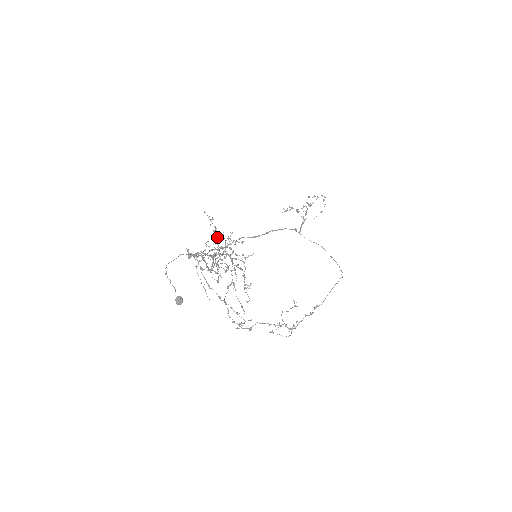
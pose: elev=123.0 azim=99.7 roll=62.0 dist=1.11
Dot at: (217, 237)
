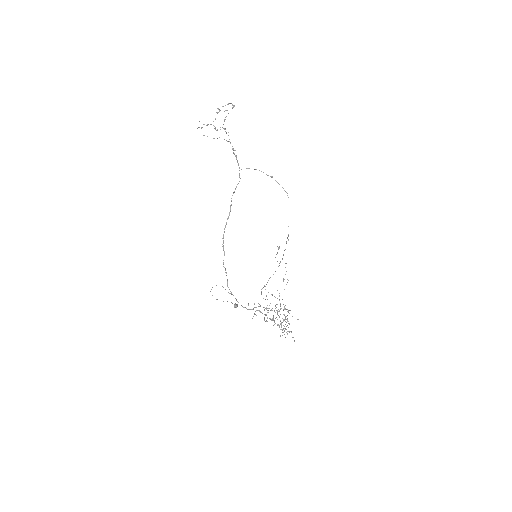
Dot at: (294, 341)
